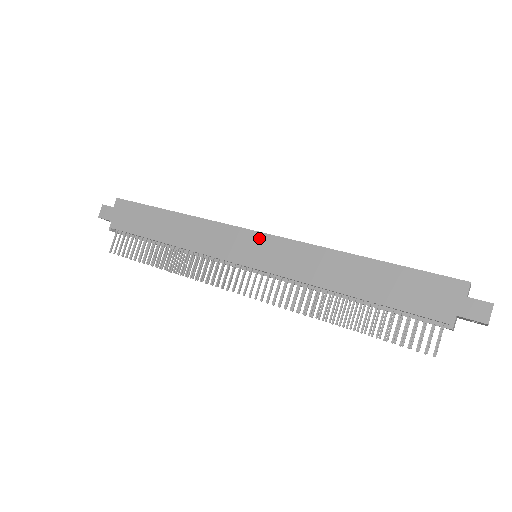
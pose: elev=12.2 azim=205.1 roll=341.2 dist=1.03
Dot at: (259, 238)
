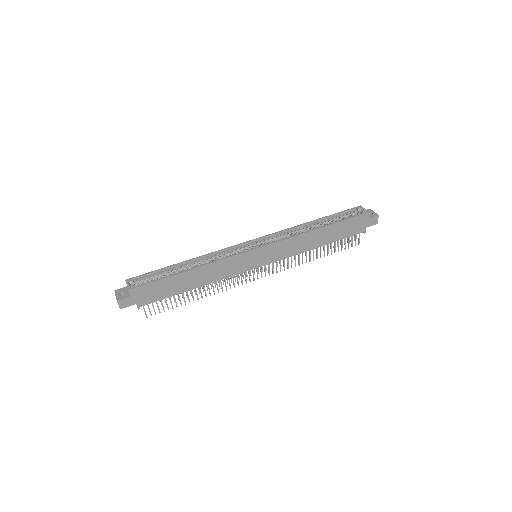
Dot at: (261, 251)
